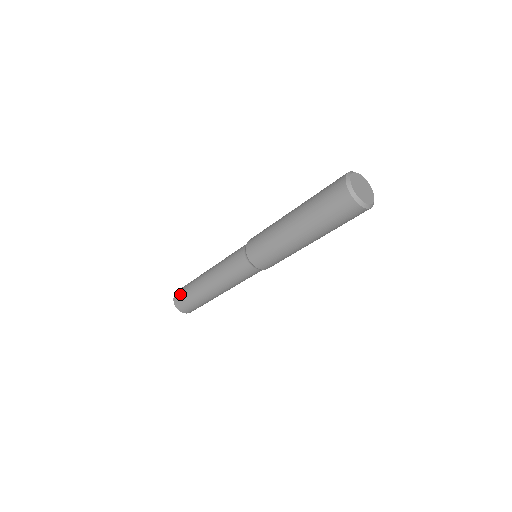
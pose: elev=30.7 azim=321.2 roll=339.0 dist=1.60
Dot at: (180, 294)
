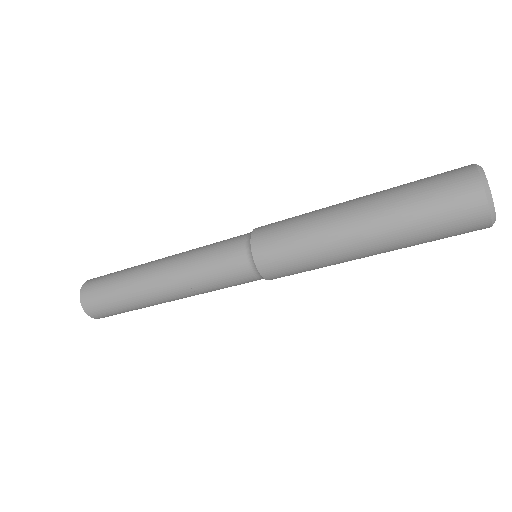
Dot at: (96, 296)
